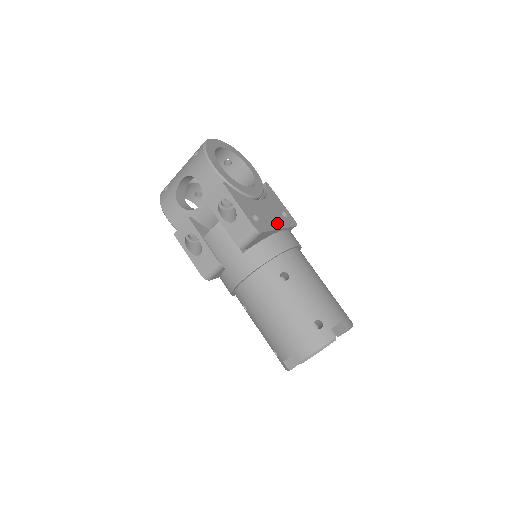
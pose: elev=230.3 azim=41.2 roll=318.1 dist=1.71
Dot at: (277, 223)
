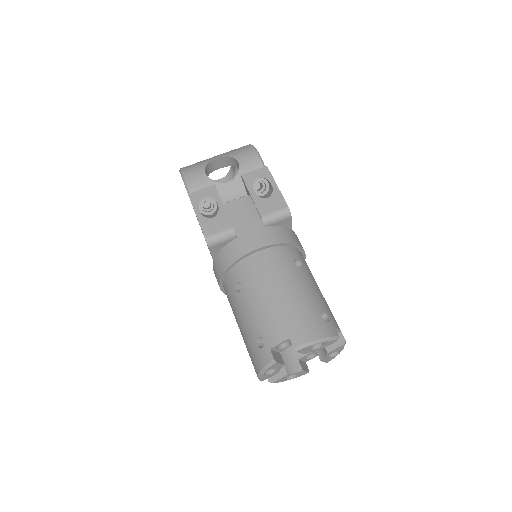
Dot at: occluded
